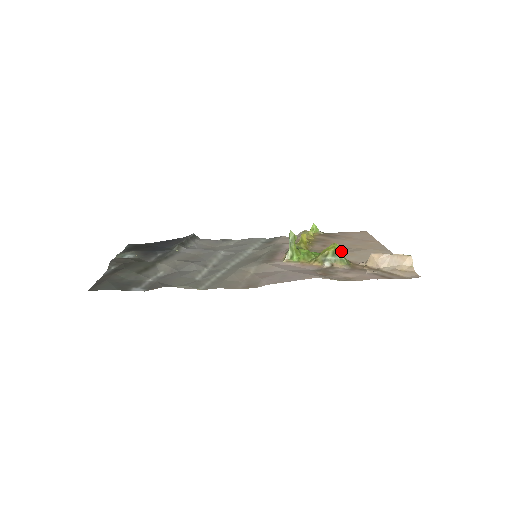
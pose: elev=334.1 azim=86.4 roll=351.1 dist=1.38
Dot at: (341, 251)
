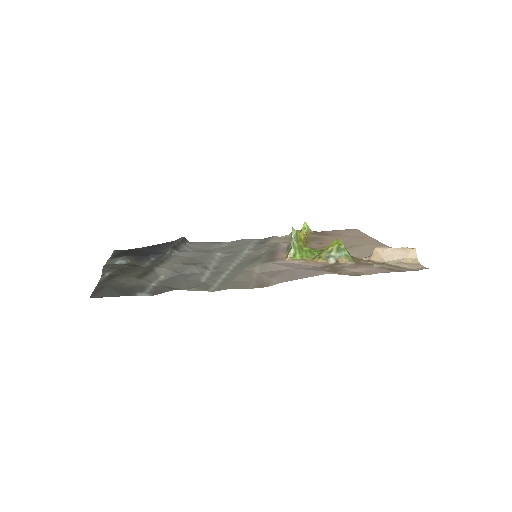
Dot at: occluded
